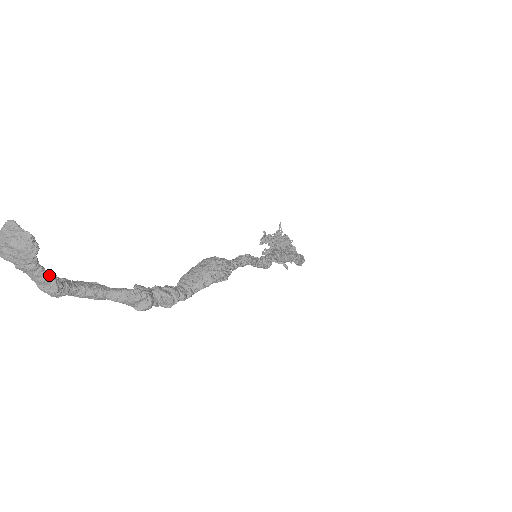
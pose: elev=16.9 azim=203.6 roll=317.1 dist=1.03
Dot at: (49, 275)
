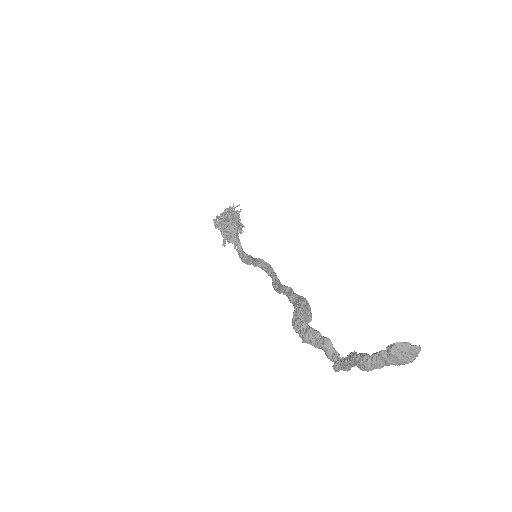
Dot at: (379, 364)
